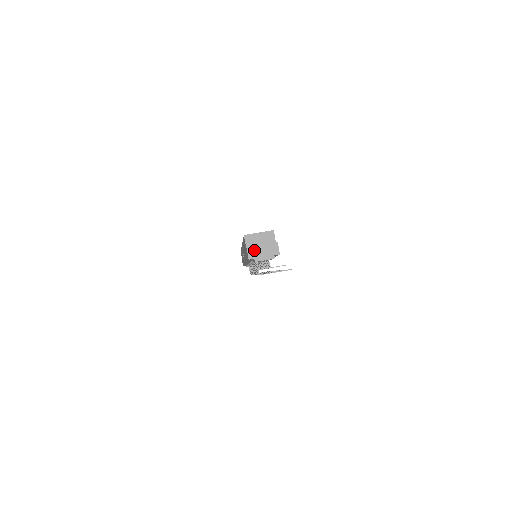
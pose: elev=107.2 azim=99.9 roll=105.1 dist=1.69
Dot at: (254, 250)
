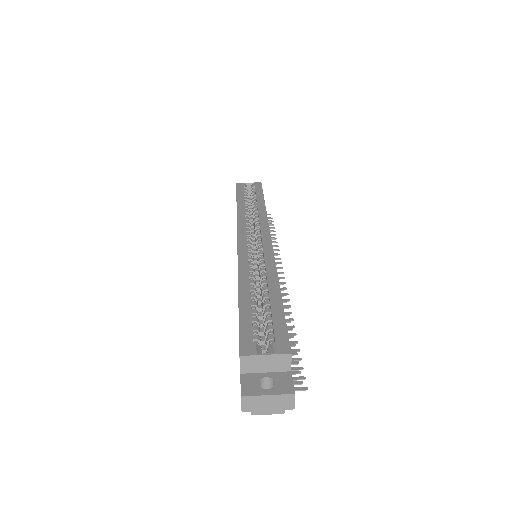
Dot at: (253, 401)
